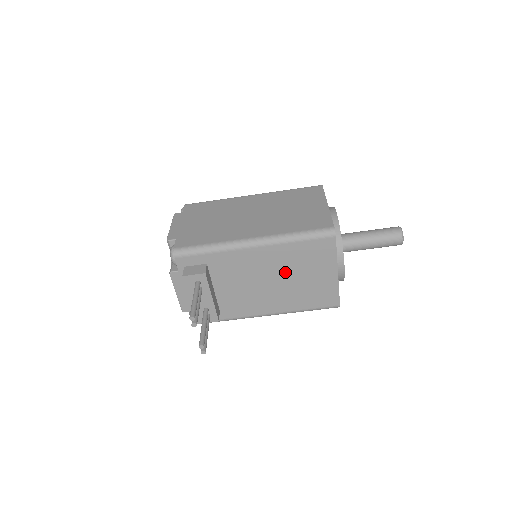
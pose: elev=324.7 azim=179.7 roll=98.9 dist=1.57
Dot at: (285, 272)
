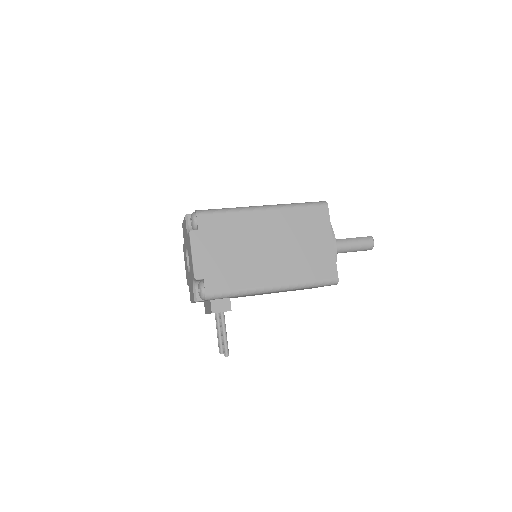
Dot at: occluded
